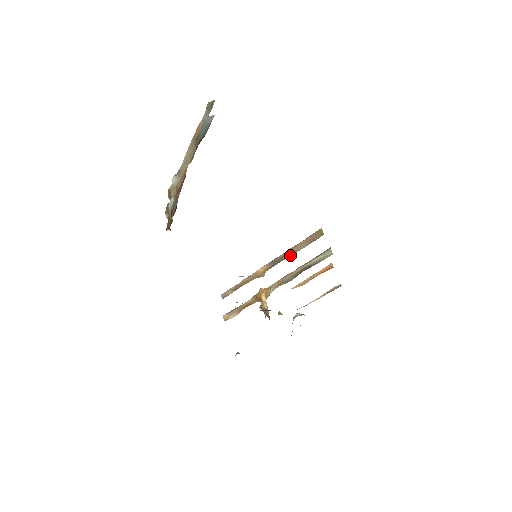
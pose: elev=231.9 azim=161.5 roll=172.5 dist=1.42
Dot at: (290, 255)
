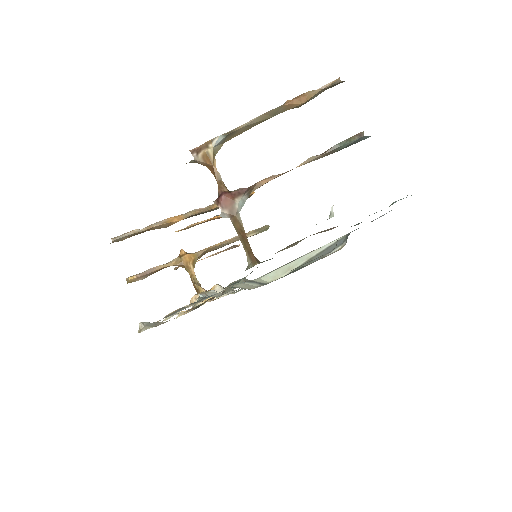
Dot at: (212, 210)
